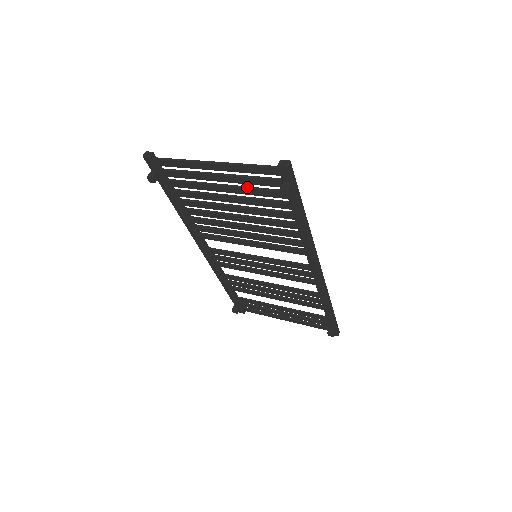
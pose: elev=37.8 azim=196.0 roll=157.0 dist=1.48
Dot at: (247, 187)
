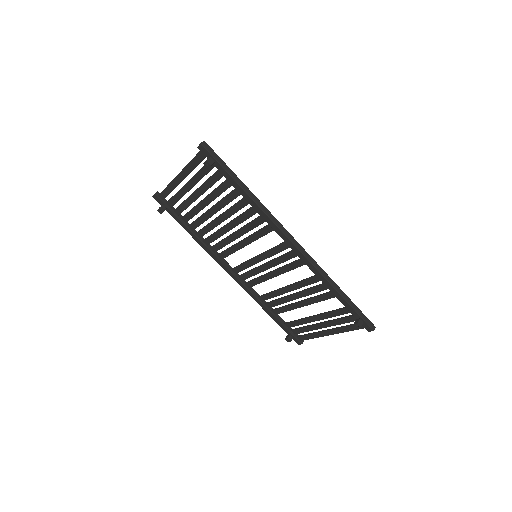
Dot at: (203, 183)
